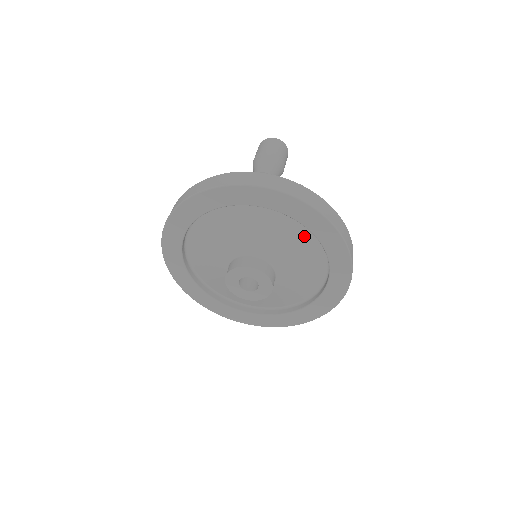
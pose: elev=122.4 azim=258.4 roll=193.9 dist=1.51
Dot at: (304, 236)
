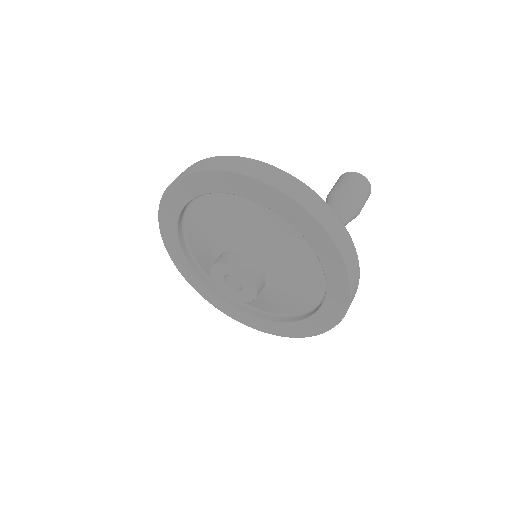
Dot at: (315, 287)
